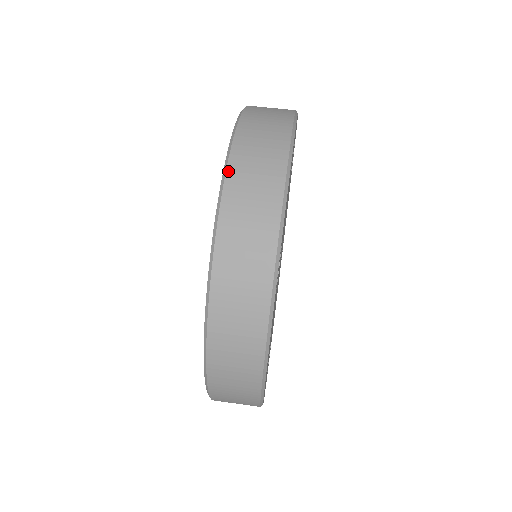
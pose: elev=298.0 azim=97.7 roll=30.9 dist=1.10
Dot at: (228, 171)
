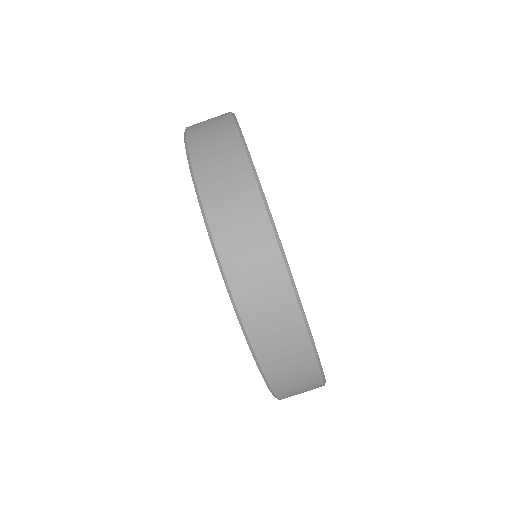
Dot at: (256, 352)
